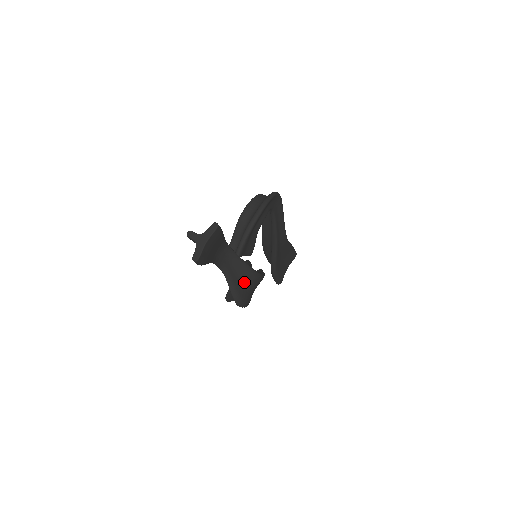
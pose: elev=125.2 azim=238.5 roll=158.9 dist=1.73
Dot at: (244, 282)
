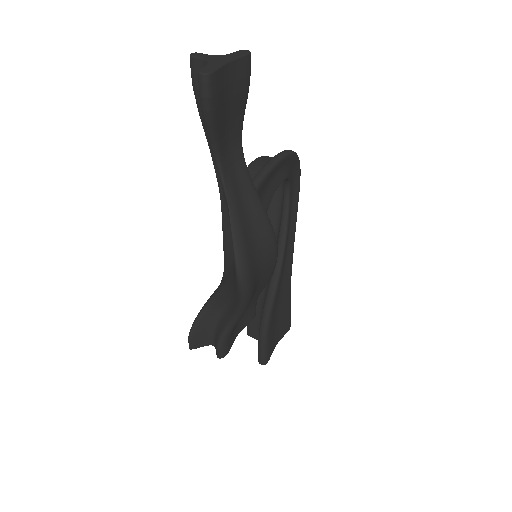
Dot at: (255, 235)
